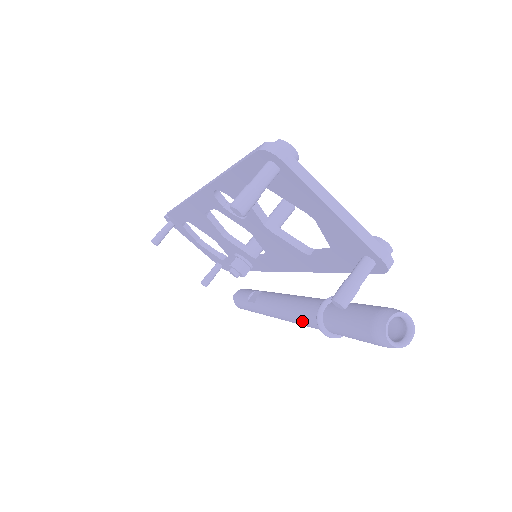
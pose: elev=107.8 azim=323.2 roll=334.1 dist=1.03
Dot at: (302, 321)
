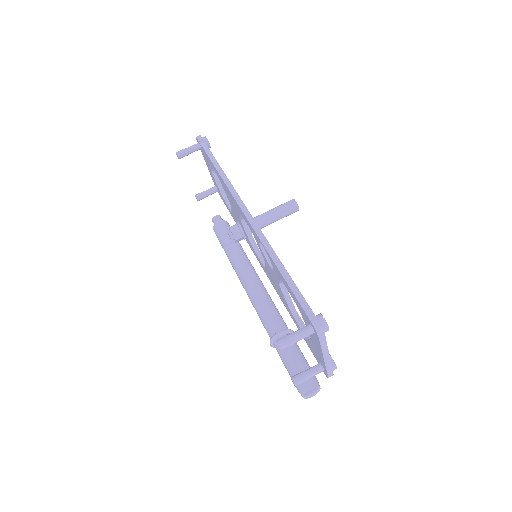
Dot at: (261, 319)
